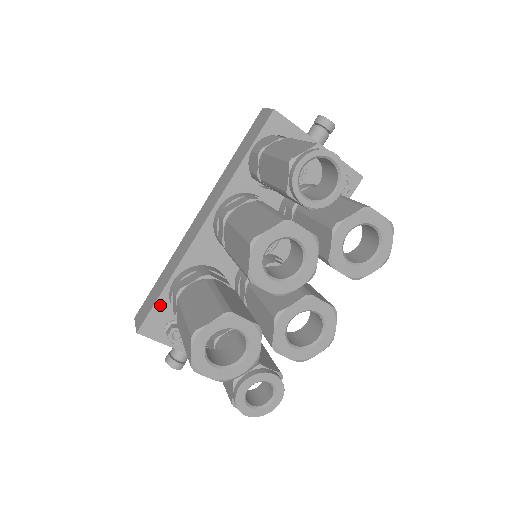
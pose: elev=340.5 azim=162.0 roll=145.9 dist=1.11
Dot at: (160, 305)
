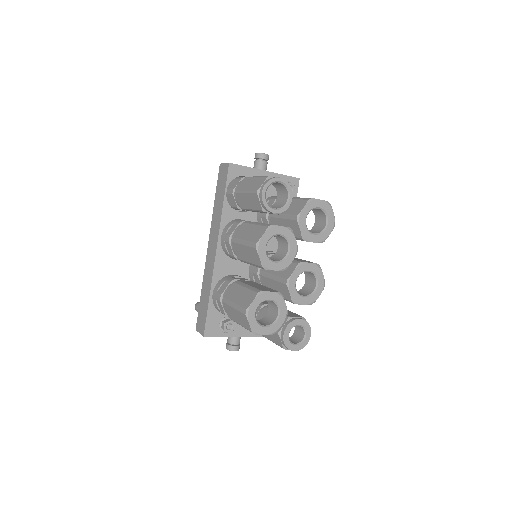
Dot at: (211, 312)
